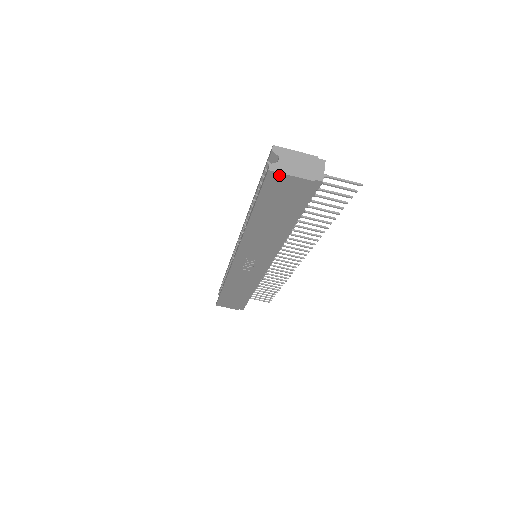
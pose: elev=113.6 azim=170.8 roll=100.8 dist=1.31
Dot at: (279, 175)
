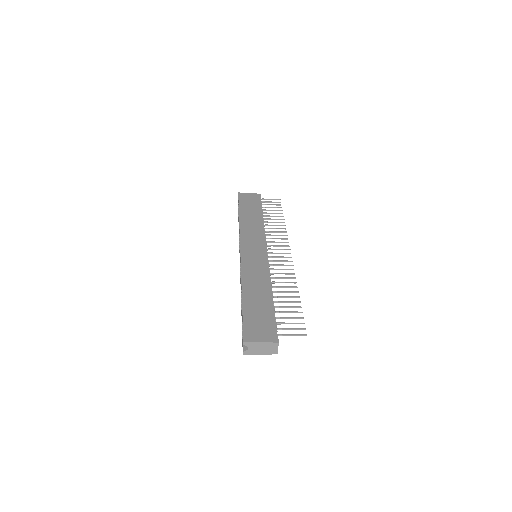
Dot at: (250, 353)
